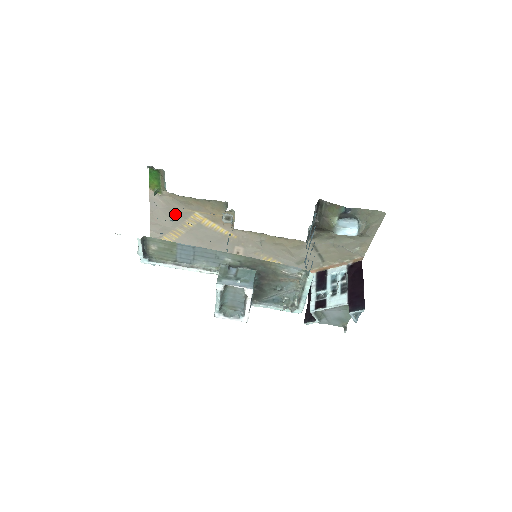
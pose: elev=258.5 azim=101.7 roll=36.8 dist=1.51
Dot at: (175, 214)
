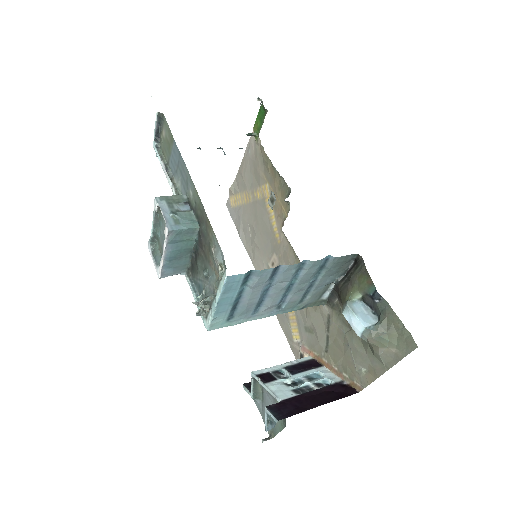
Dot at: (255, 173)
